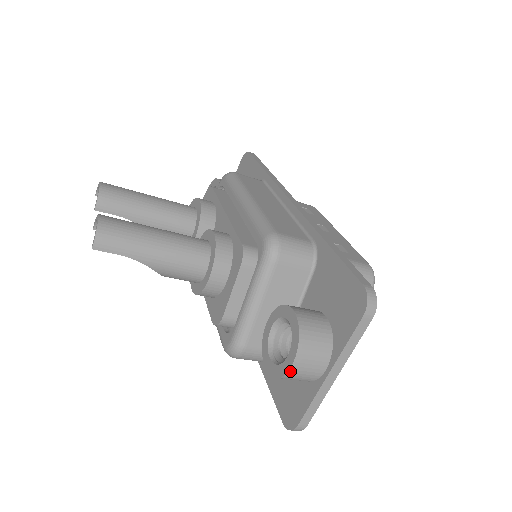
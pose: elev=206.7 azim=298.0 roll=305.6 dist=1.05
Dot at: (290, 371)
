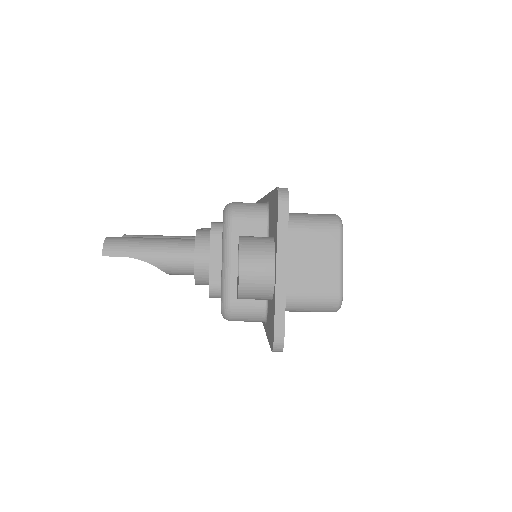
Dot at: (241, 278)
